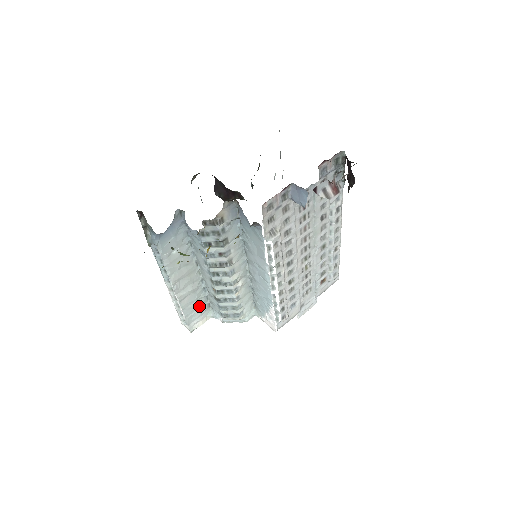
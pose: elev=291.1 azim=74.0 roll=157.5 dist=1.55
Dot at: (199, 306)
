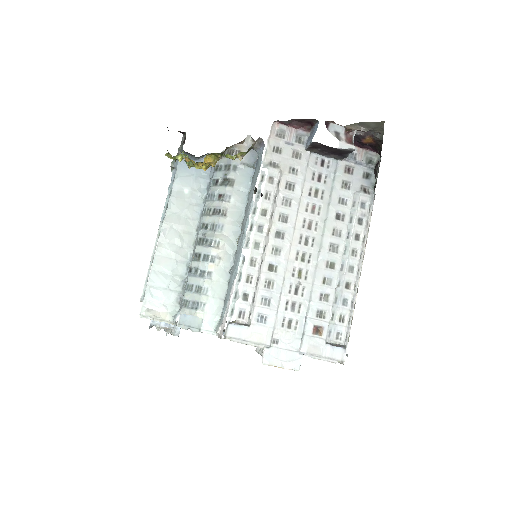
Dot at: (169, 287)
